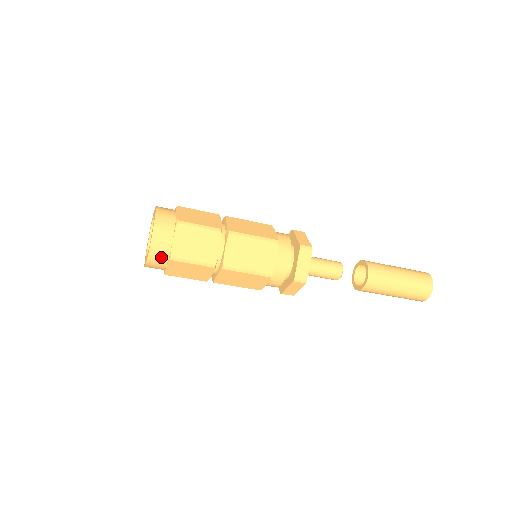
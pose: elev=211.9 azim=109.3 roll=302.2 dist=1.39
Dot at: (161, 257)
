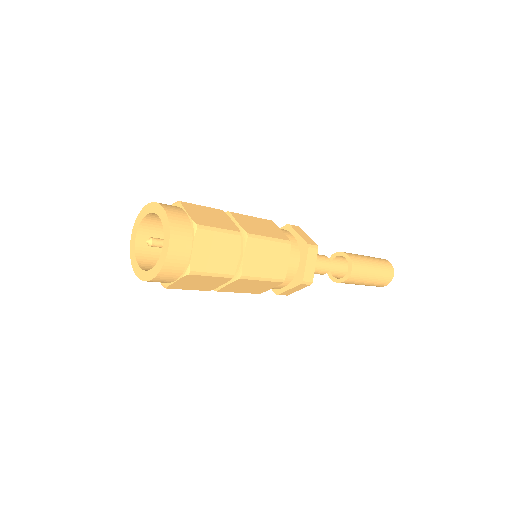
Dot at: (175, 271)
